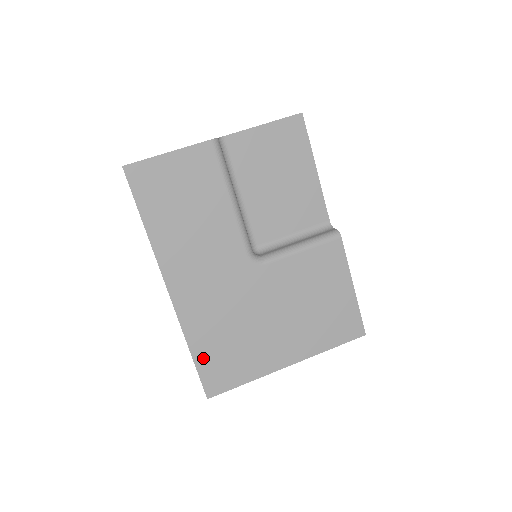
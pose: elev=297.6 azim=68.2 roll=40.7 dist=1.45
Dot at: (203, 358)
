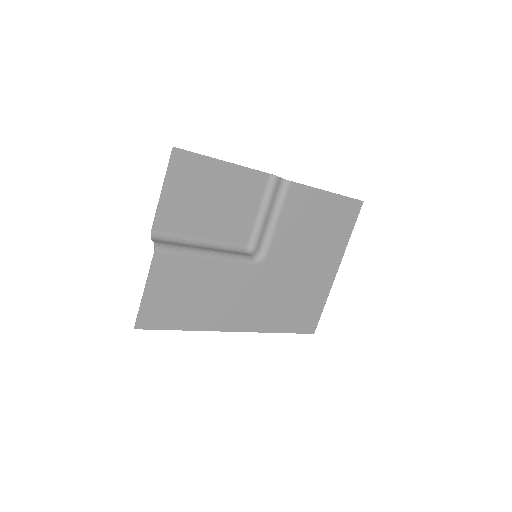
Dot at: (290, 326)
